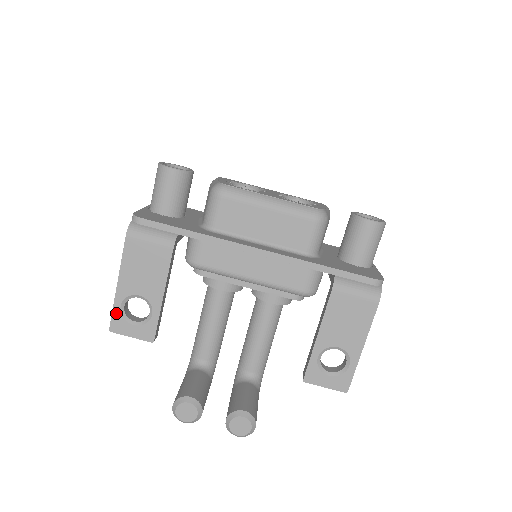
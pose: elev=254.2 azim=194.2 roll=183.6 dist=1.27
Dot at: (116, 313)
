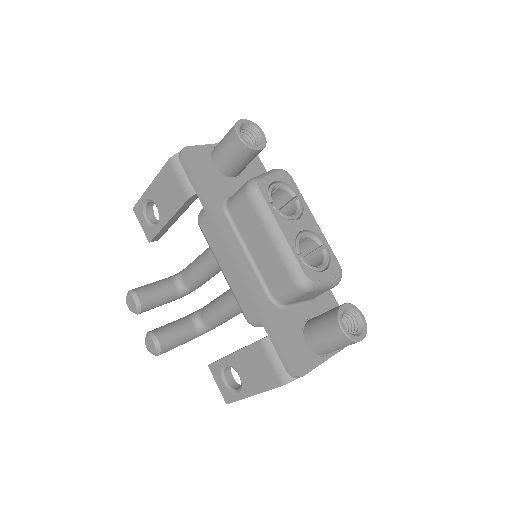
Dot at: (141, 202)
